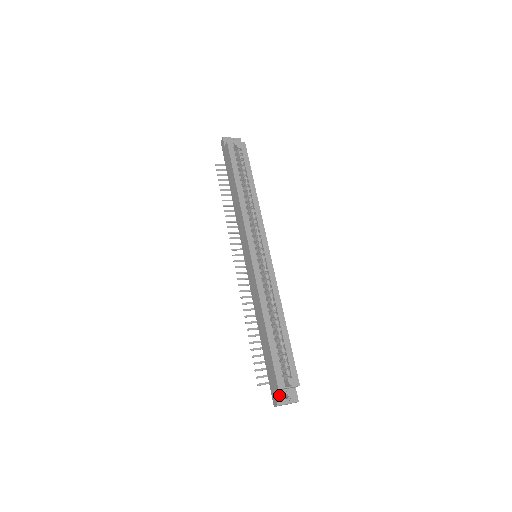
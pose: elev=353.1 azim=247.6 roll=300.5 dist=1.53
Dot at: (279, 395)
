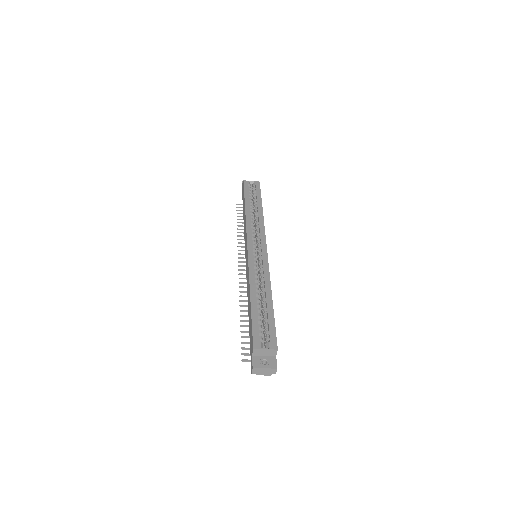
Dot at: (256, 359)
